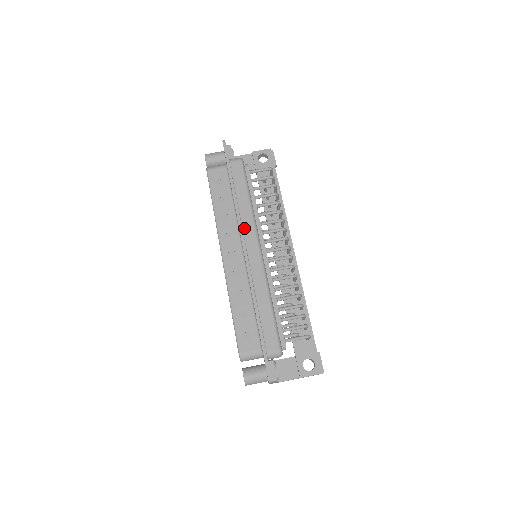
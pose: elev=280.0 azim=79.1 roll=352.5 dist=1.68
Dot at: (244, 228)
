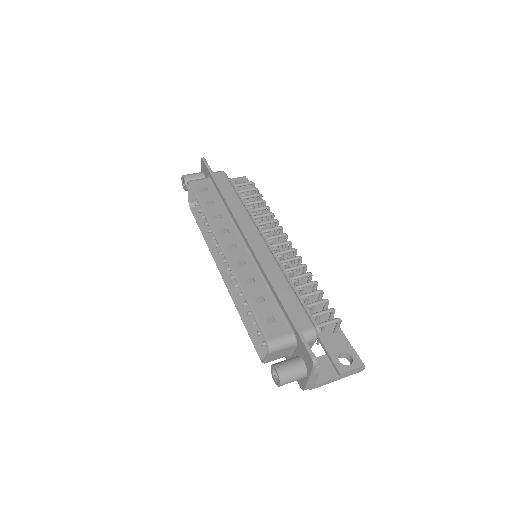
Dot at: (241, 222)
